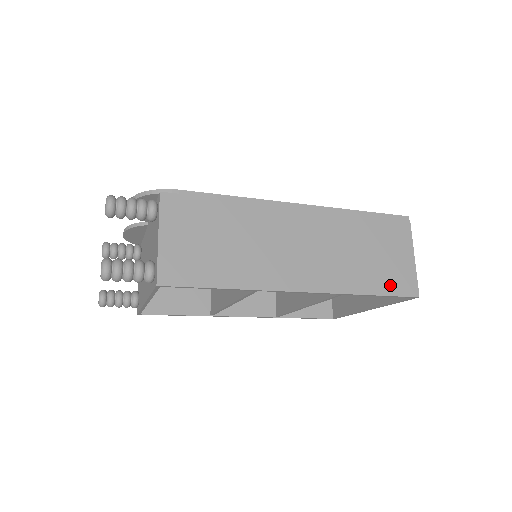
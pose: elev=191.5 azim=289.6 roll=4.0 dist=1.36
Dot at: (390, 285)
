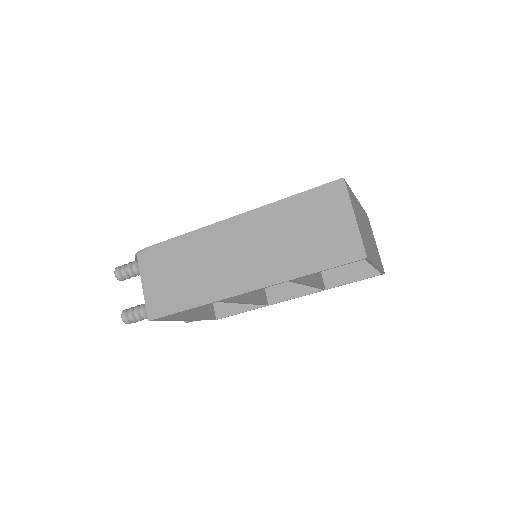
Dot at: (331, 257)
